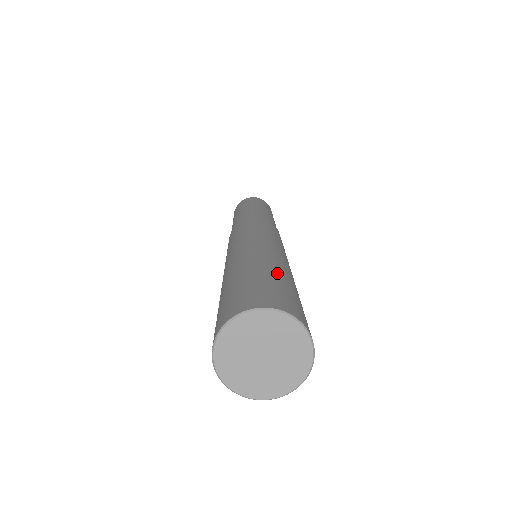
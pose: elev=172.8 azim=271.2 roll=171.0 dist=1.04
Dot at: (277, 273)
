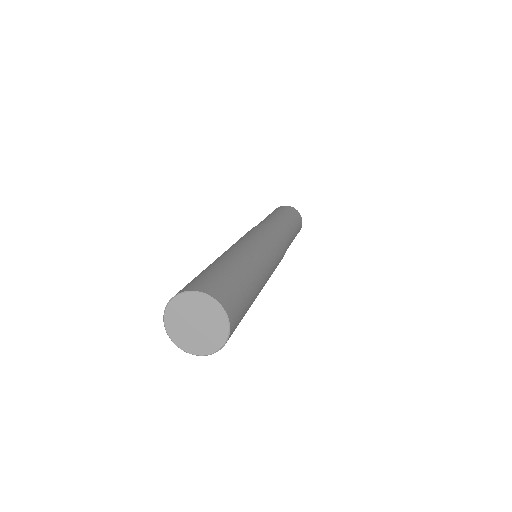
Dot at: (225, 266)
